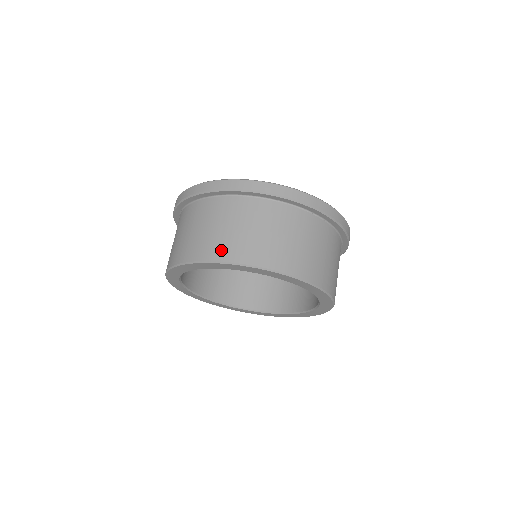
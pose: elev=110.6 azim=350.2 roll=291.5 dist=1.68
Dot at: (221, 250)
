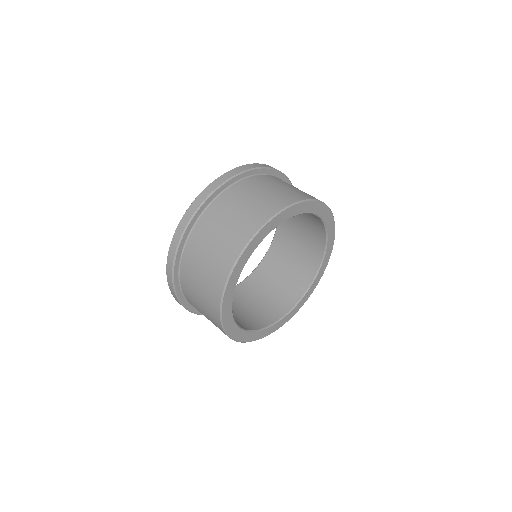
Dot at: (256, 218)
